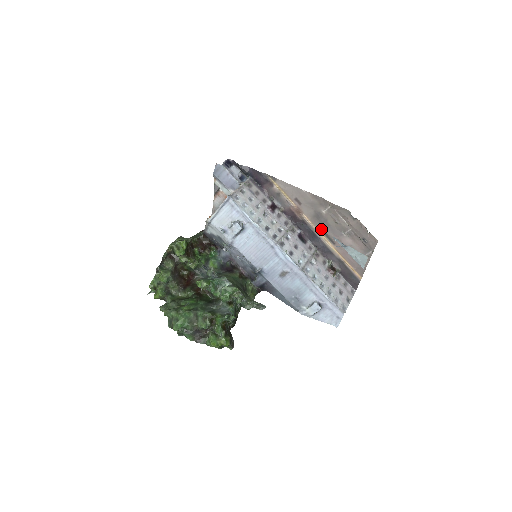
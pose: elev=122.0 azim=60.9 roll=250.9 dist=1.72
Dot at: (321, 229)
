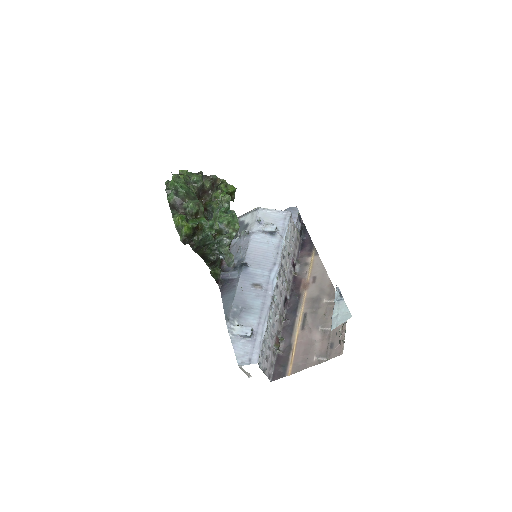
Dot at: (306, 311)
